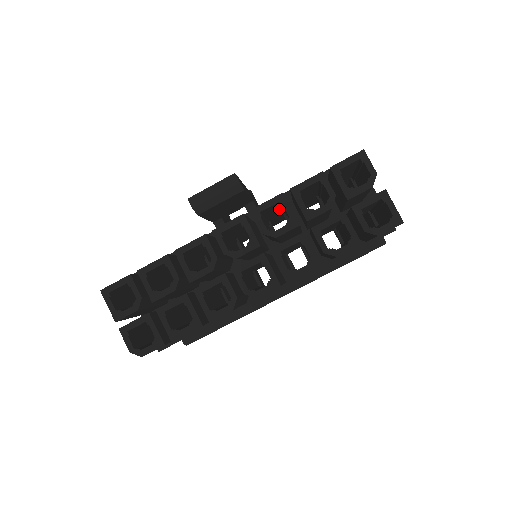
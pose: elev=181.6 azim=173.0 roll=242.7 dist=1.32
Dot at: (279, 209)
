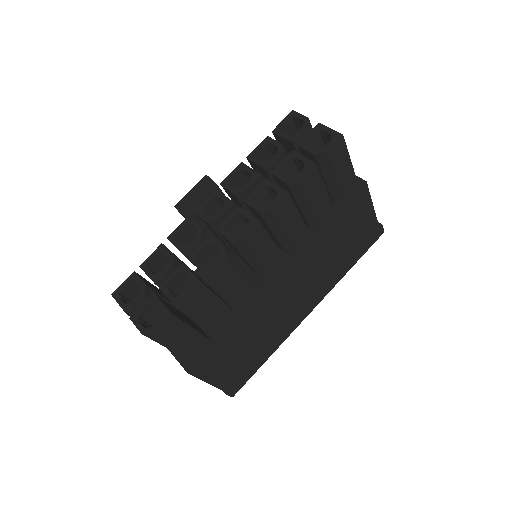
Dot at: occluded
